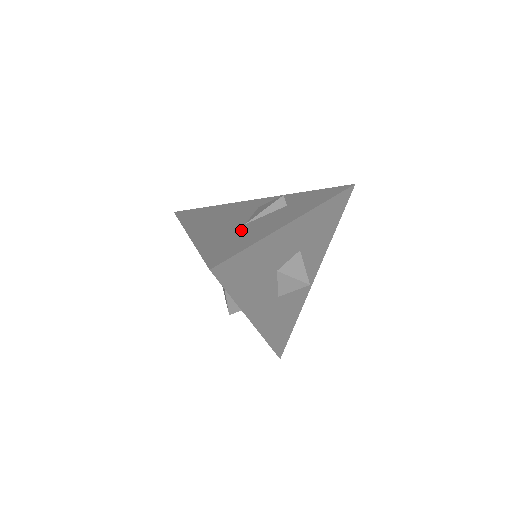
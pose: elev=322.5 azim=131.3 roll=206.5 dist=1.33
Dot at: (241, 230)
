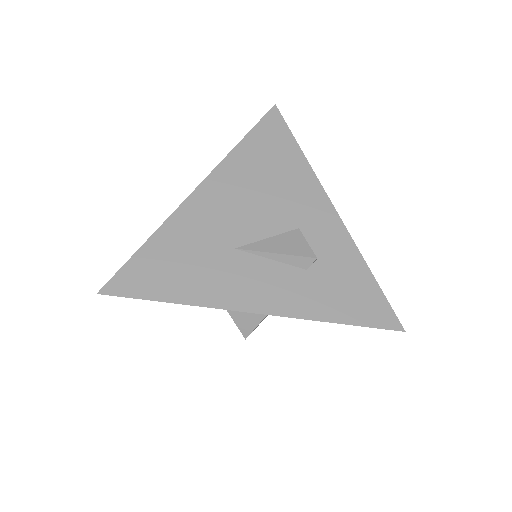
Dot at: (213, 257)
